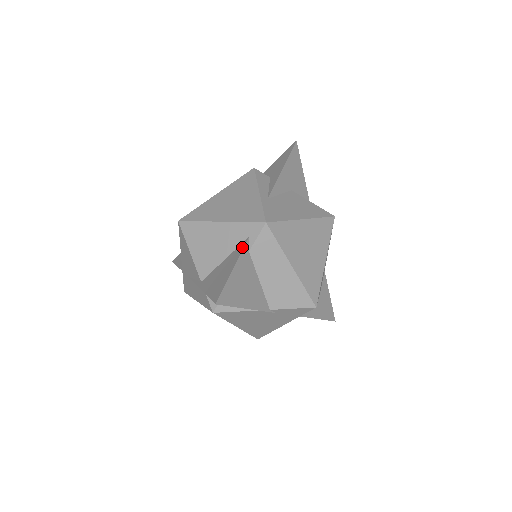
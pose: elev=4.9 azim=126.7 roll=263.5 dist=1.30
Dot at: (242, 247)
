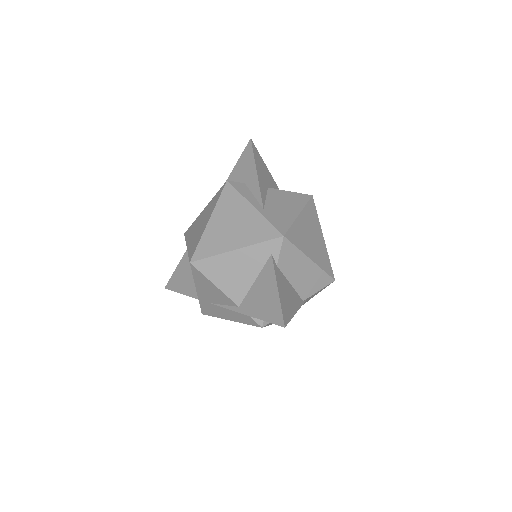
Dot at: (271, 265)
